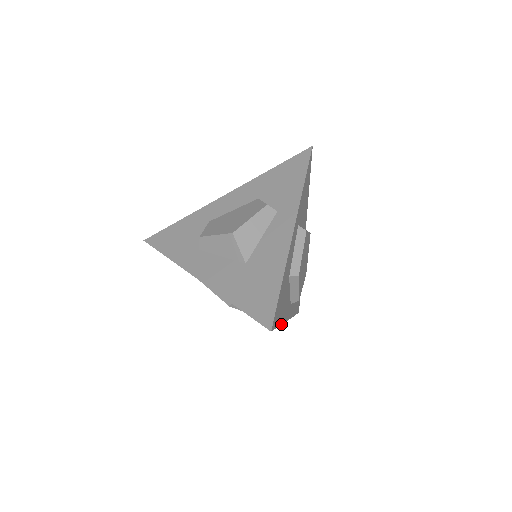
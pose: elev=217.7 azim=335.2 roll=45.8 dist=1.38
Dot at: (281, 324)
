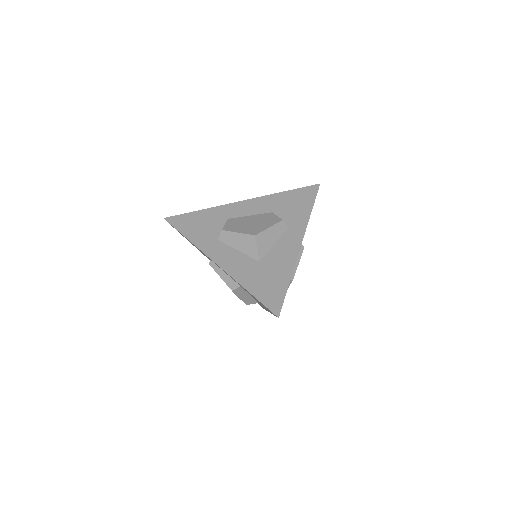
Dot at: occluded
